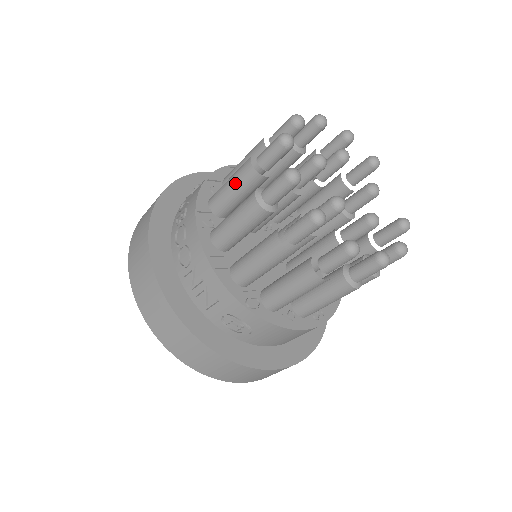
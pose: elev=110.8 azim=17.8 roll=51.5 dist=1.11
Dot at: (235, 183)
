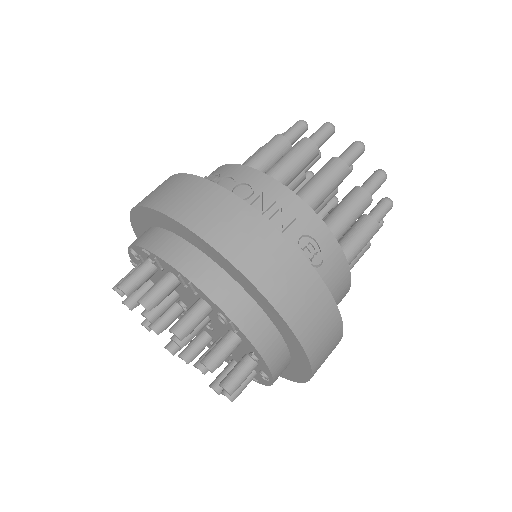
Dot at: (268, 150)
